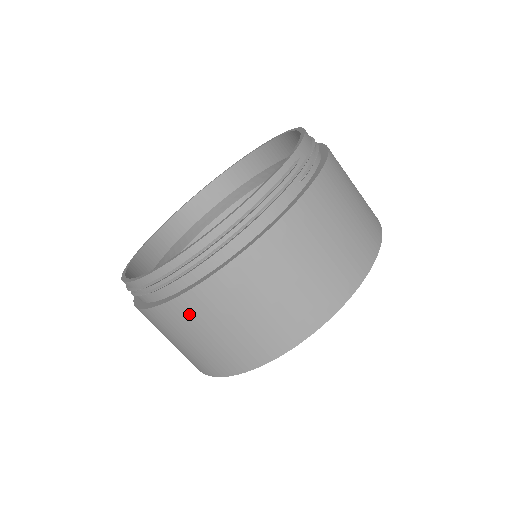
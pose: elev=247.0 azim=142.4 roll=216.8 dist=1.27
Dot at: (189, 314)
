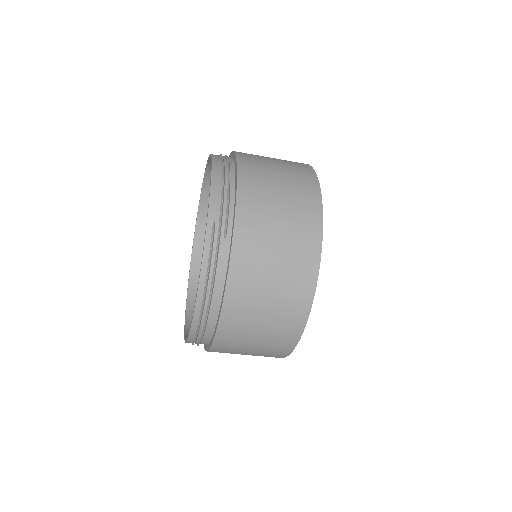
Dot at: (225, 350)
